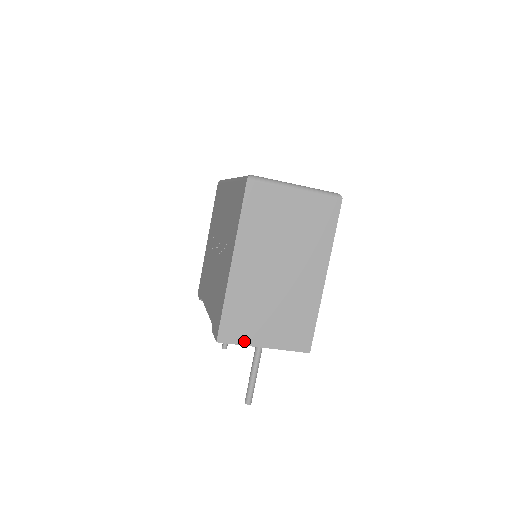
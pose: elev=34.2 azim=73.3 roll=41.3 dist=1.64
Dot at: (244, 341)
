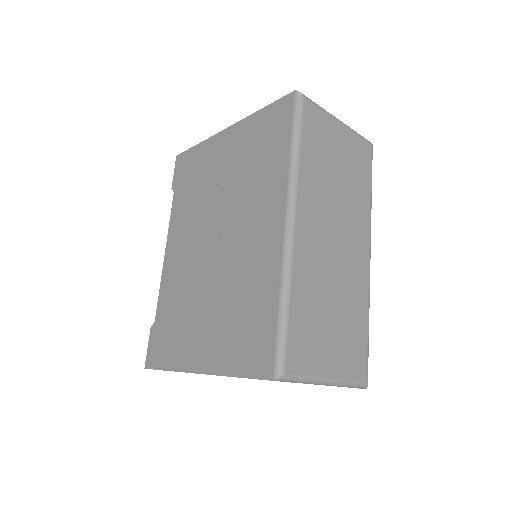
Dot at: occluded
